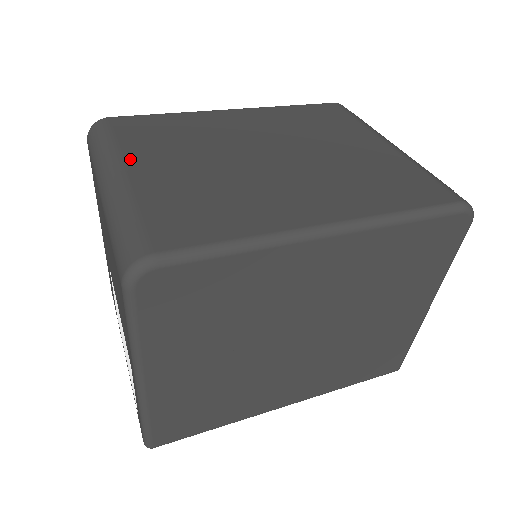
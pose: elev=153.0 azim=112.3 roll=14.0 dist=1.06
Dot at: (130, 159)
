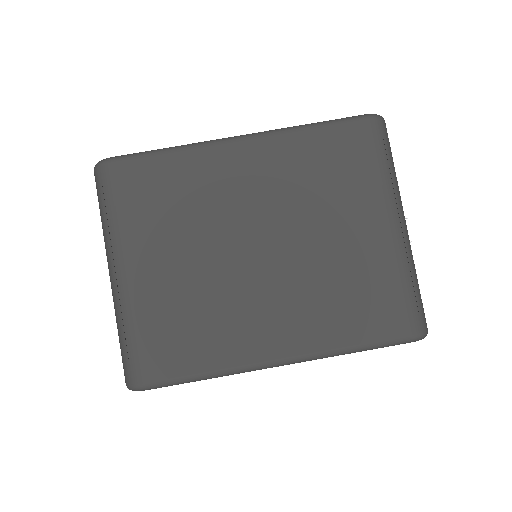
Dot at: (130, 250)
